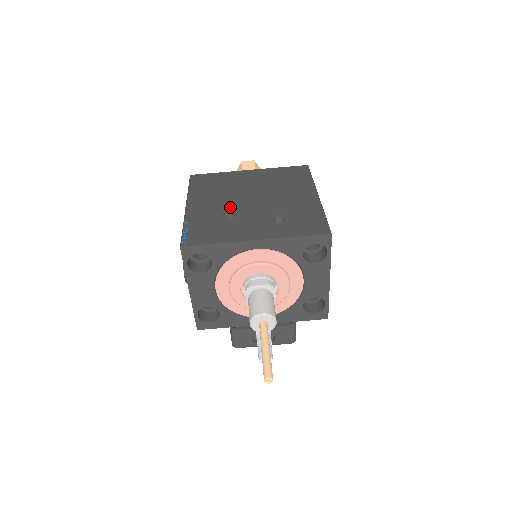
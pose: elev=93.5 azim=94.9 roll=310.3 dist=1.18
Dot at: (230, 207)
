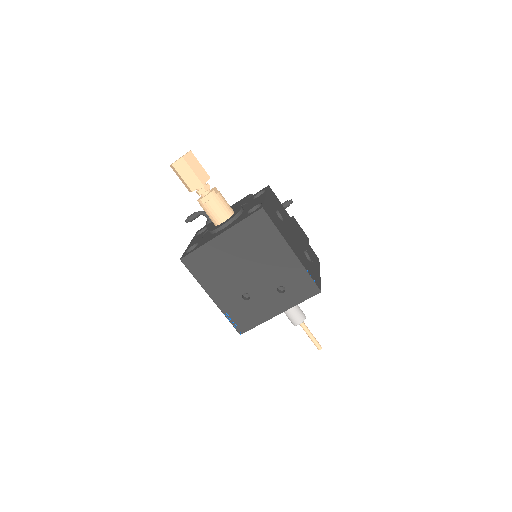
Dot at: (241, 289)
